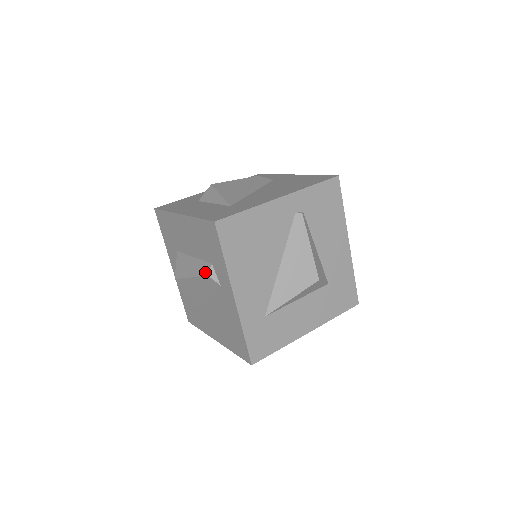
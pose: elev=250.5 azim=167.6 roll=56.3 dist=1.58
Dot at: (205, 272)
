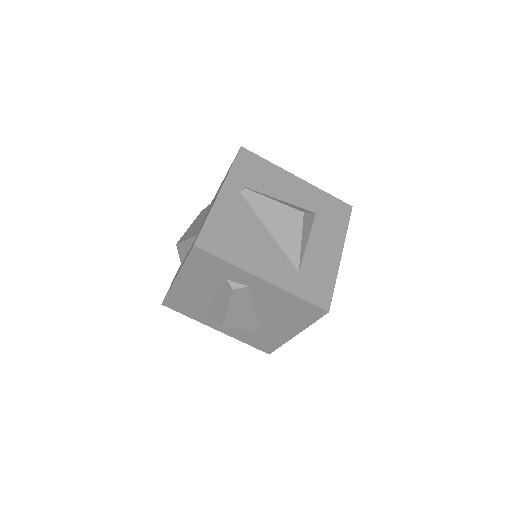
Dot at: (229, 291)
